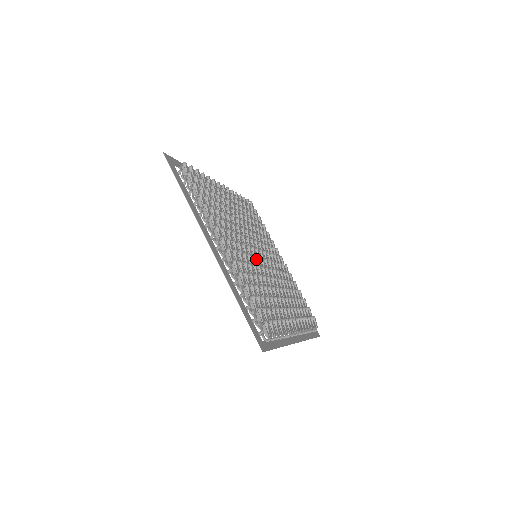
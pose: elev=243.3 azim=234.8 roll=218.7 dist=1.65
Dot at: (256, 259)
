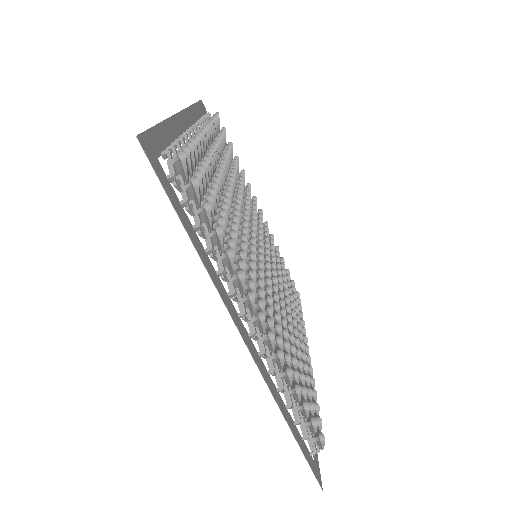
Dot at: (265, 275)
